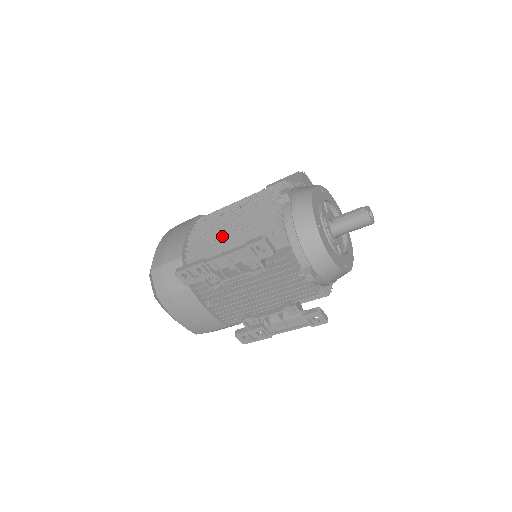
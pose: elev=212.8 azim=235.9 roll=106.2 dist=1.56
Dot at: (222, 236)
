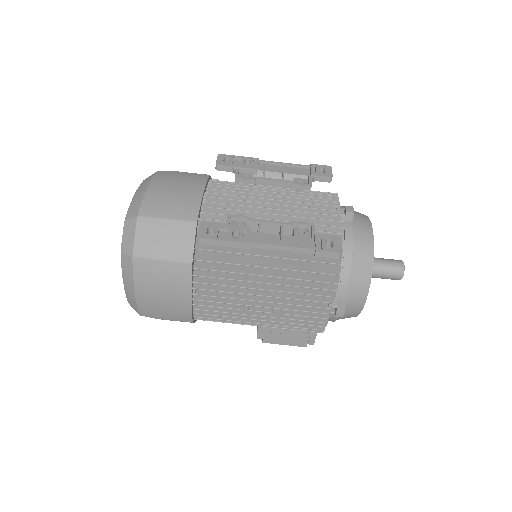
Dot at: occluded
